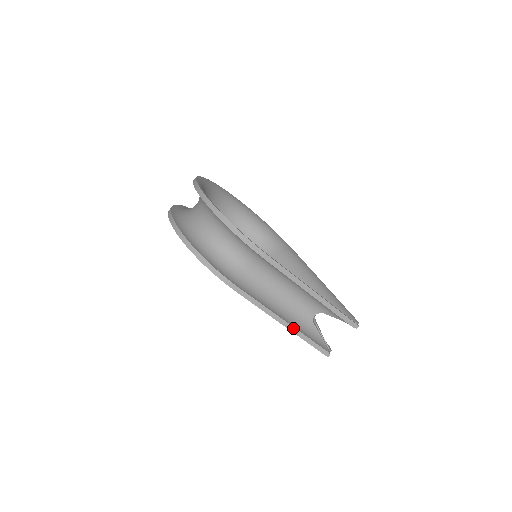
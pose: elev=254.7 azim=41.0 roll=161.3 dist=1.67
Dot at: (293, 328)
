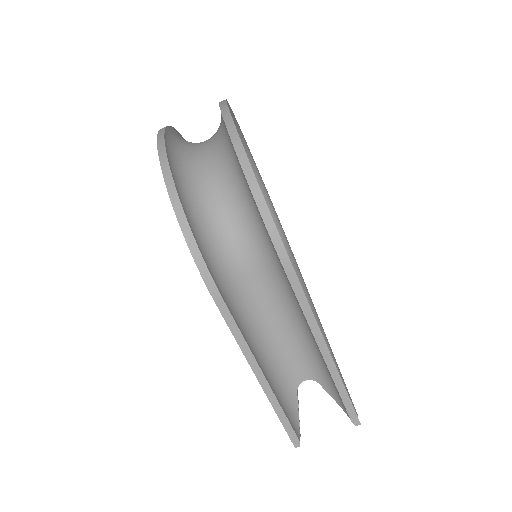
Dot at: (270, 390)
